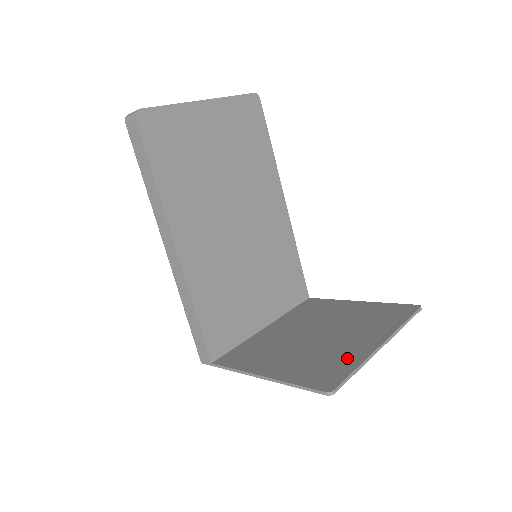
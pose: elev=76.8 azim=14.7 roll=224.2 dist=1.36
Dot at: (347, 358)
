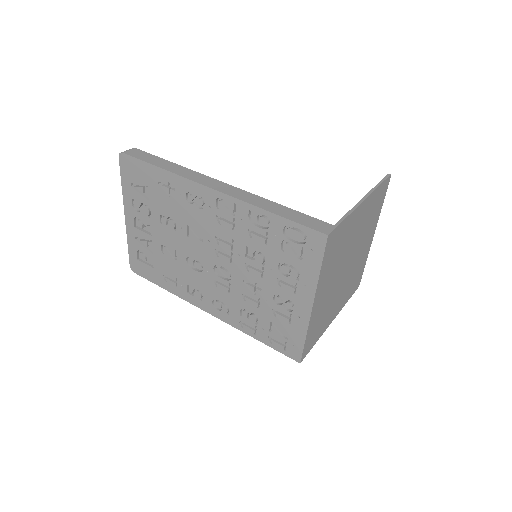
Dot at: occluded
